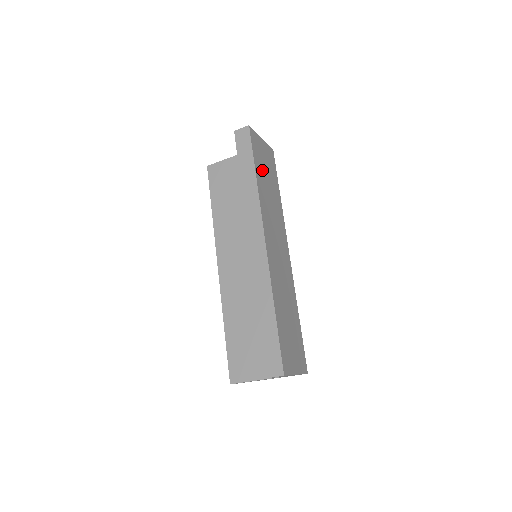
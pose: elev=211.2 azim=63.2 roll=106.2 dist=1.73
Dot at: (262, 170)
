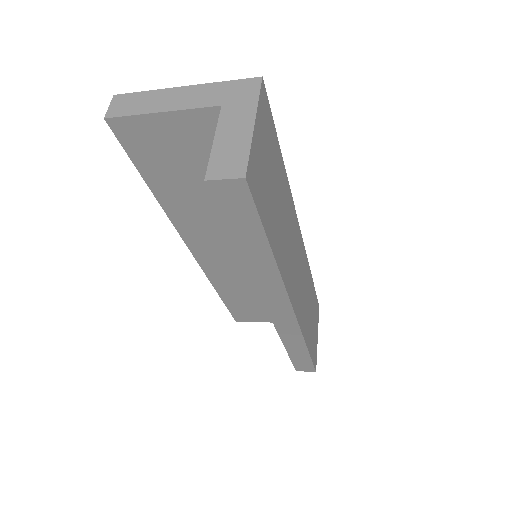
Dot at: (271, 207)
